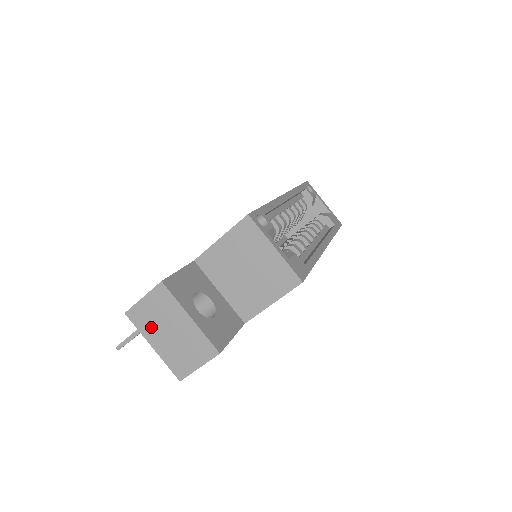
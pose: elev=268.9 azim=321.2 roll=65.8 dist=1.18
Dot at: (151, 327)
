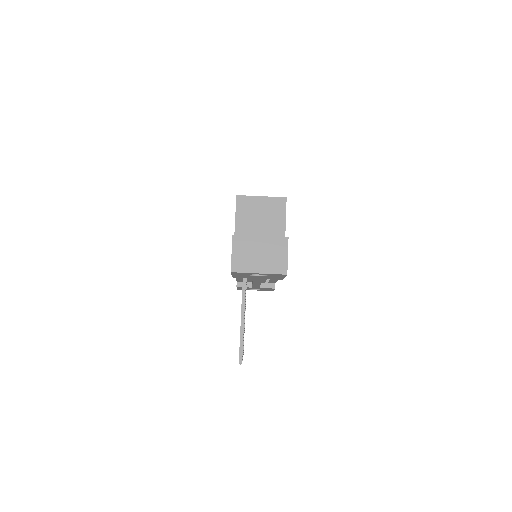
Dot at: (249, 263)
